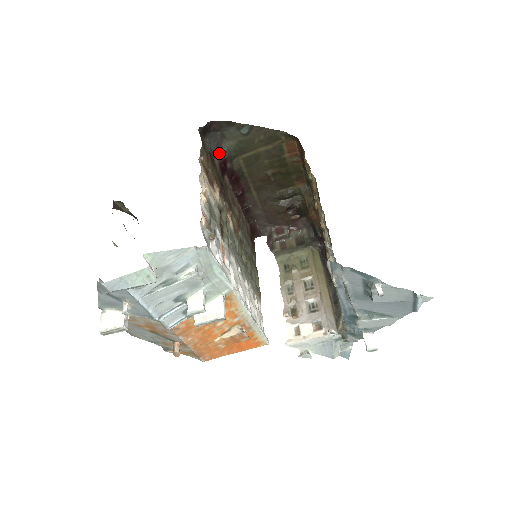
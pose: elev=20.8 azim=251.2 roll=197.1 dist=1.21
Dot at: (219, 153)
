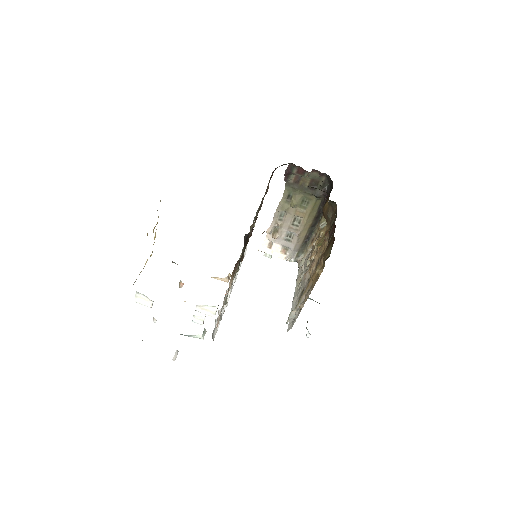
Dot at: occluded
